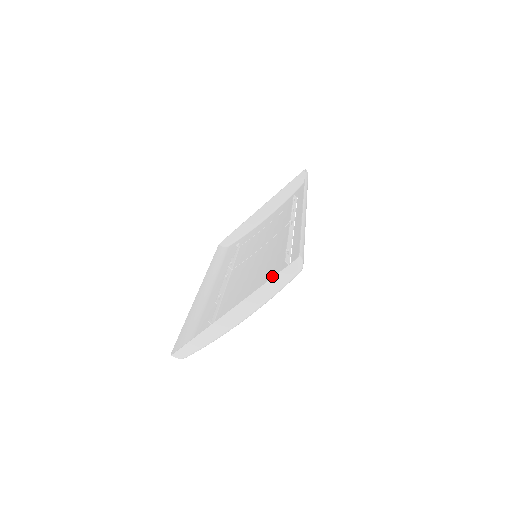
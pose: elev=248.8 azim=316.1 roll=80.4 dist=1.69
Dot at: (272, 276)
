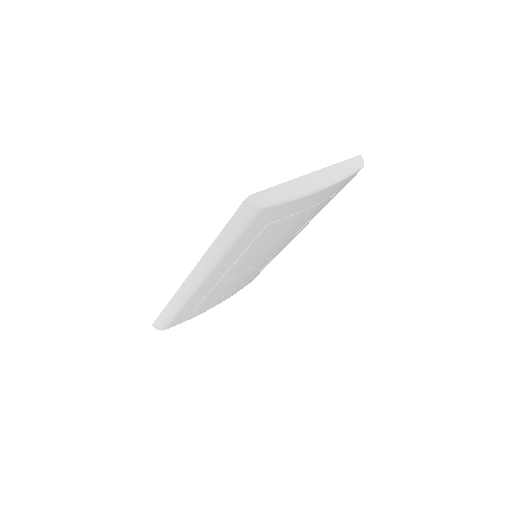
Dot at: occluded
